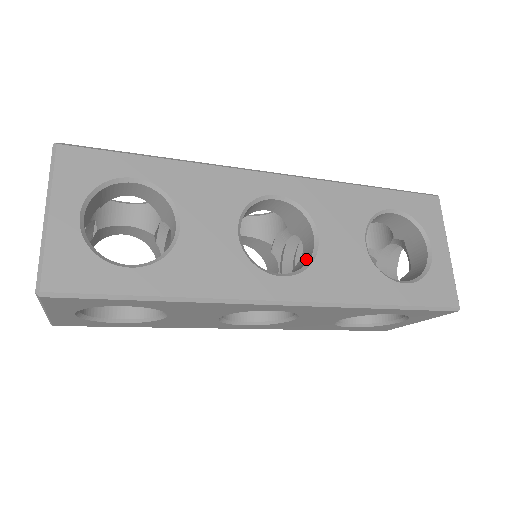
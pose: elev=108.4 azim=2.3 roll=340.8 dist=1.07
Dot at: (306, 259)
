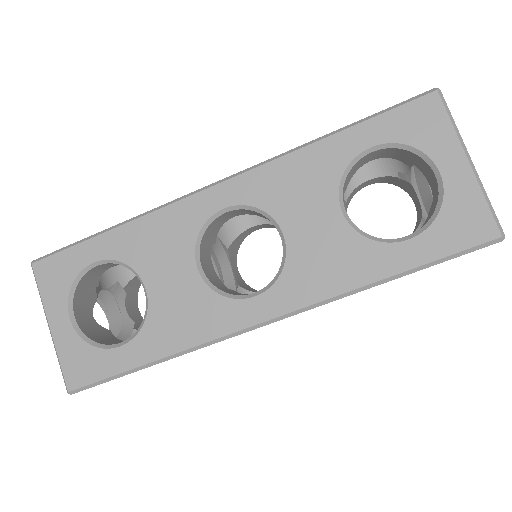
Dot at: occluded
